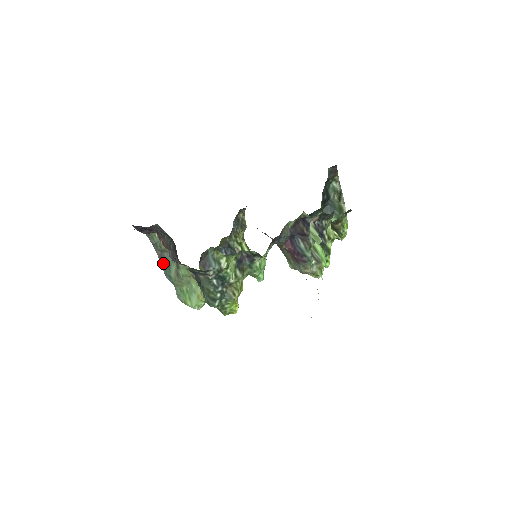
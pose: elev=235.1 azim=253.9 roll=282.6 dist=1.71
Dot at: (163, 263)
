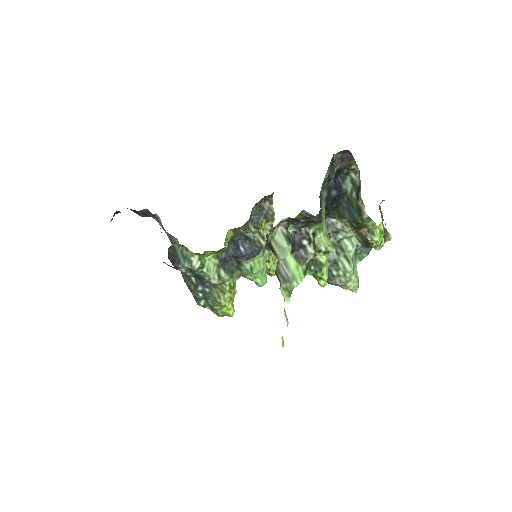
Dot at: occluded
